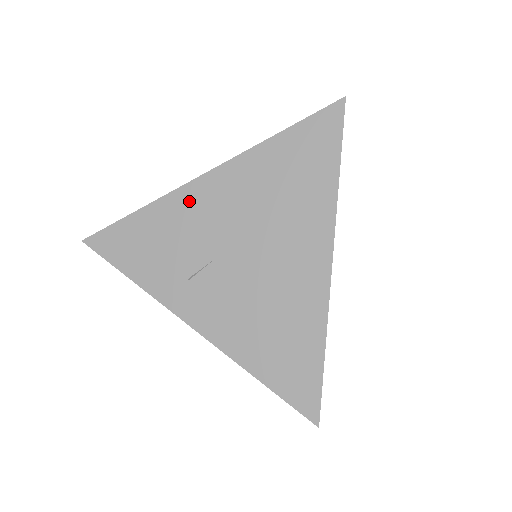
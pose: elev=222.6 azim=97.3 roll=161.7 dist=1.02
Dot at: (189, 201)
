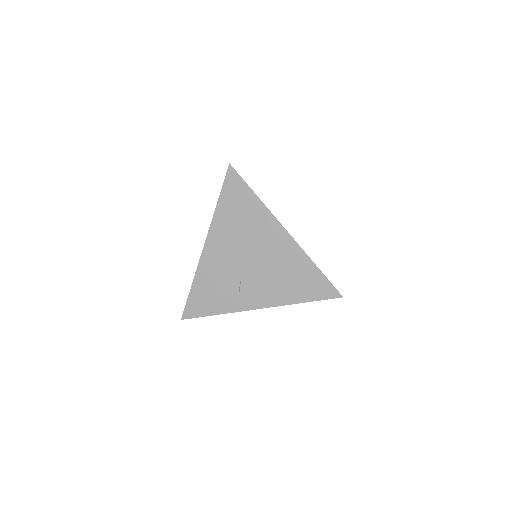
Dot at: (209, 261)
